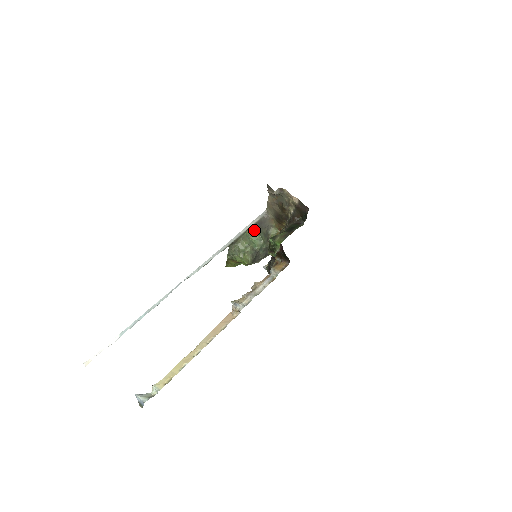
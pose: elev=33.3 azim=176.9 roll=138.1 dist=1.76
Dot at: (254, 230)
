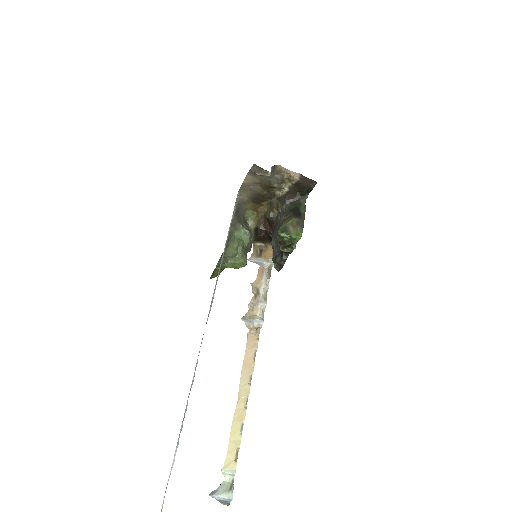
Dot at: (235, 223)
